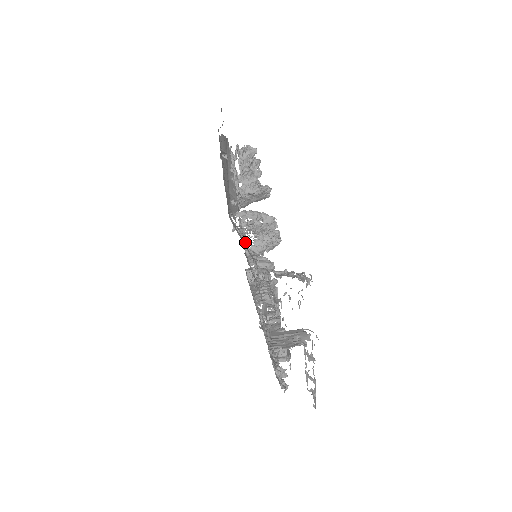
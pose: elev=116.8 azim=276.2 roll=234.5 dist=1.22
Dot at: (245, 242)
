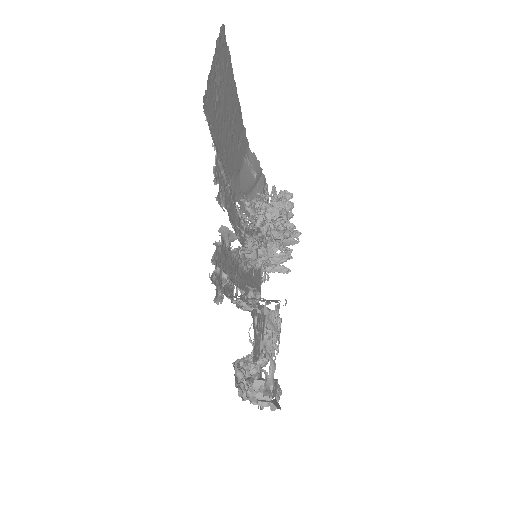
Dot at: occluded
